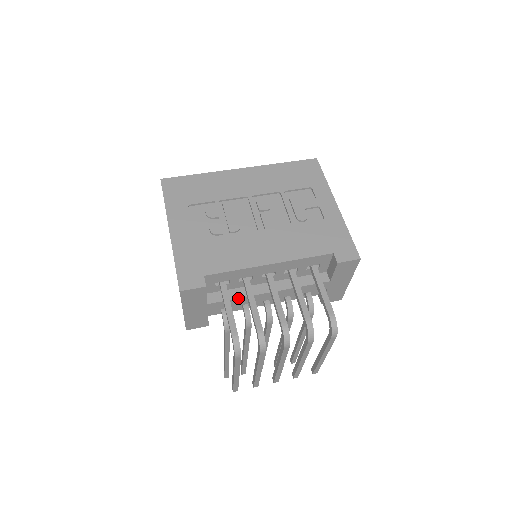
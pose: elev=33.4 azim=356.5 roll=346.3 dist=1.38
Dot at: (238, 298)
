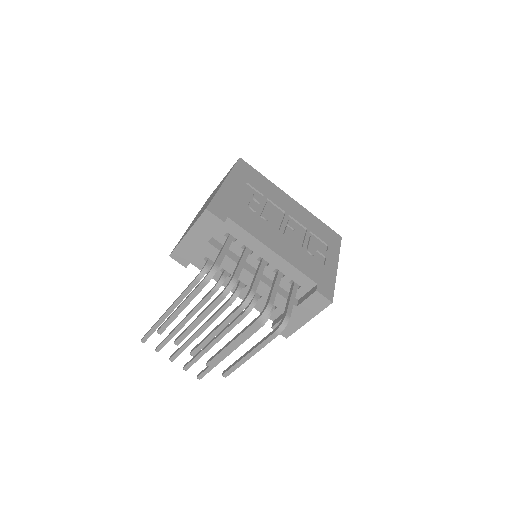
Dot at: (230, 258)
